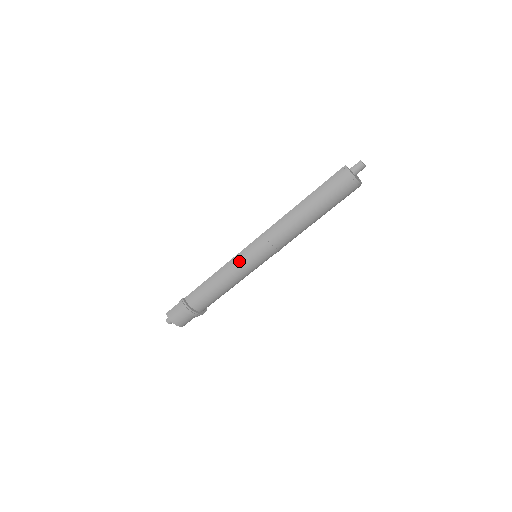
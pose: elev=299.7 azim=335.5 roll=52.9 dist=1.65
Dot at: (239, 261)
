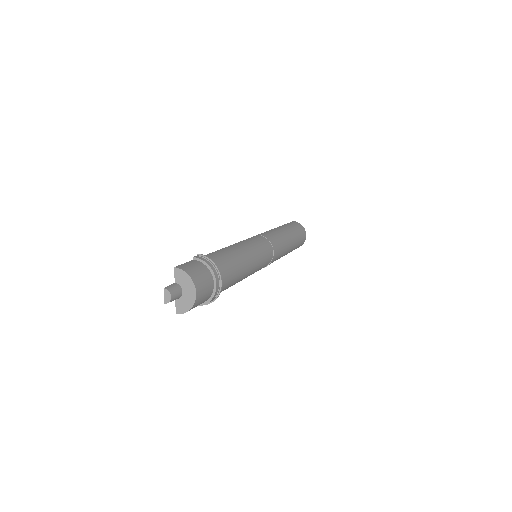
Dot at: (251, 242)
